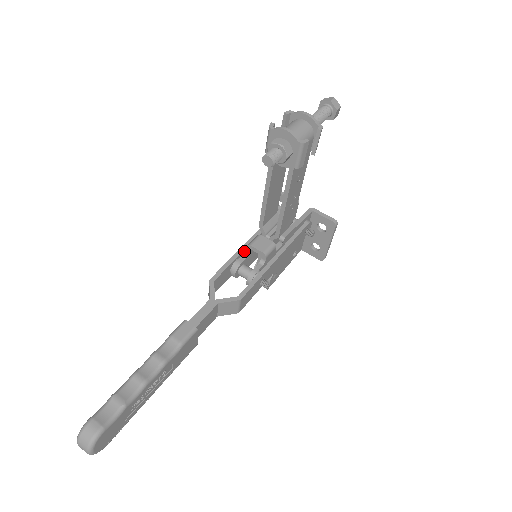
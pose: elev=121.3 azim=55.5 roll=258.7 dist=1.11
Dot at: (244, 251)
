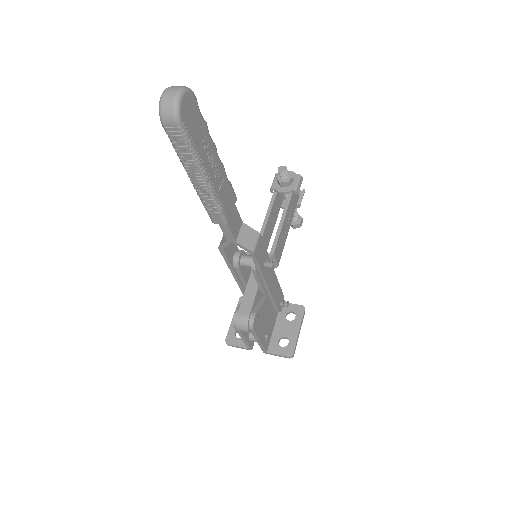
Dot at: occluded
